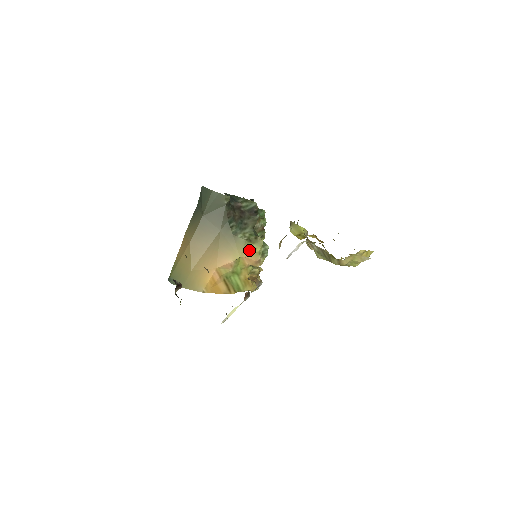
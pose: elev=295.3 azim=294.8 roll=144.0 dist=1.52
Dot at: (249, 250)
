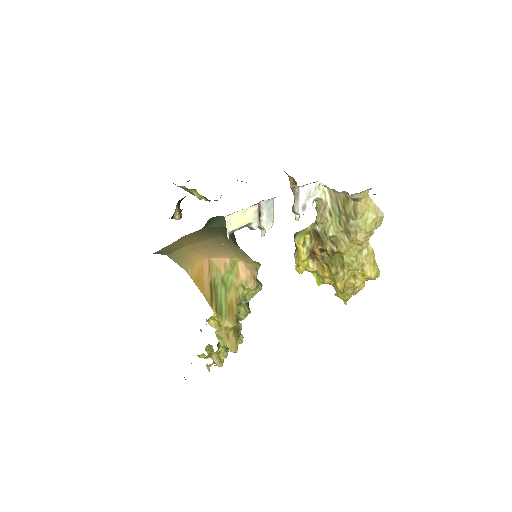
Dot at: (247, 260)
